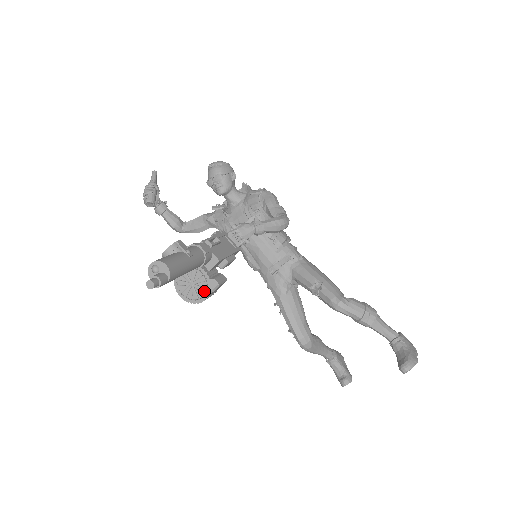
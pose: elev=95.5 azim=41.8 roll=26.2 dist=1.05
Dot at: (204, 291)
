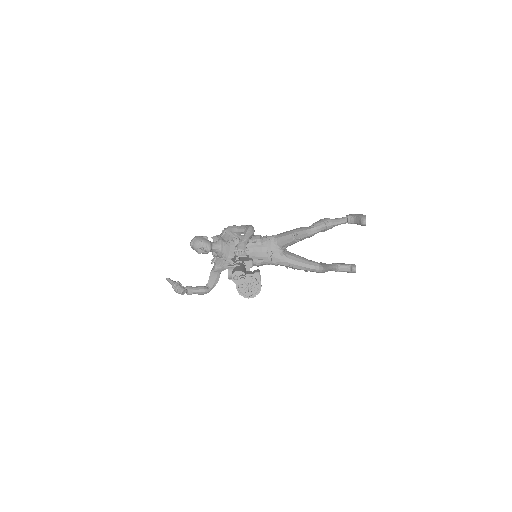
Dot at: (257, 282)
